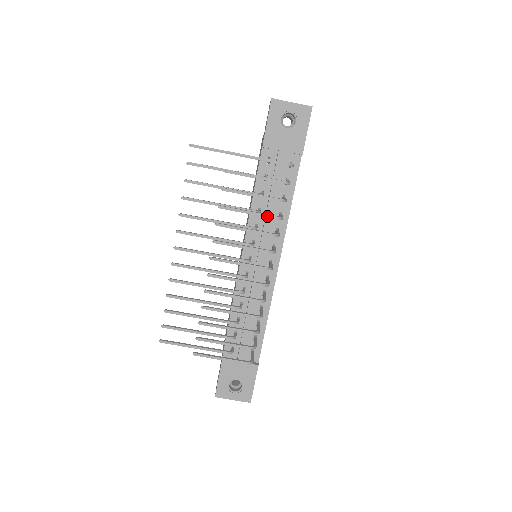
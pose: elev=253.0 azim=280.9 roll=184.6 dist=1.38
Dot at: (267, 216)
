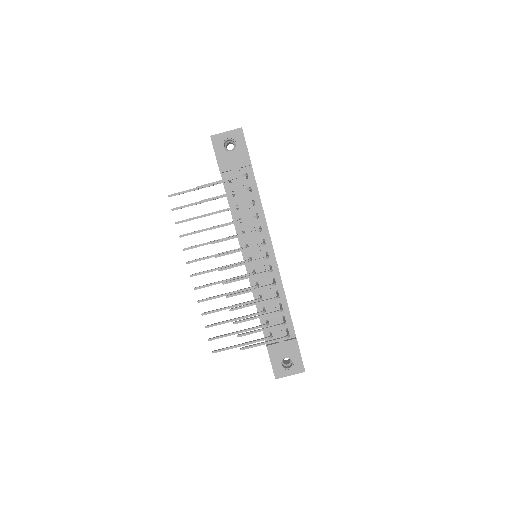
Dot at: (245, 220)
